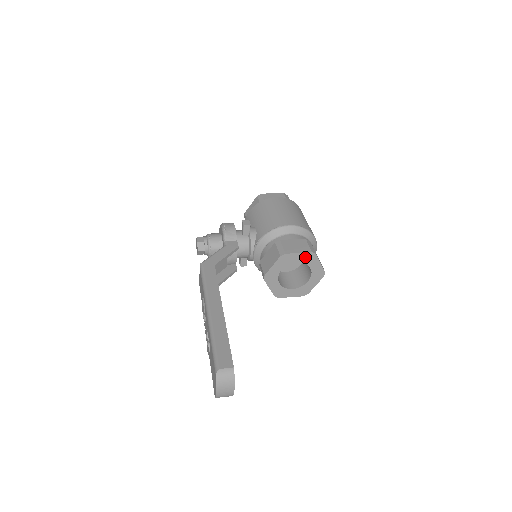
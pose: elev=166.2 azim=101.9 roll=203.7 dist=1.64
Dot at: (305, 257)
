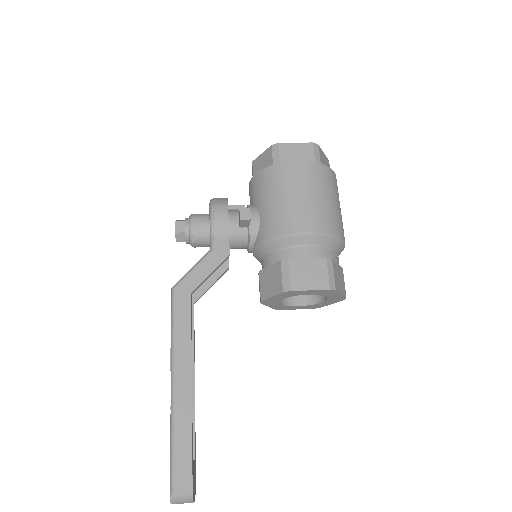
Dot at: (319, 292)
